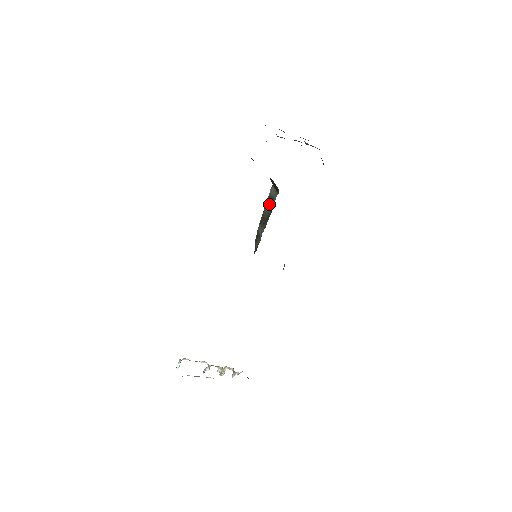
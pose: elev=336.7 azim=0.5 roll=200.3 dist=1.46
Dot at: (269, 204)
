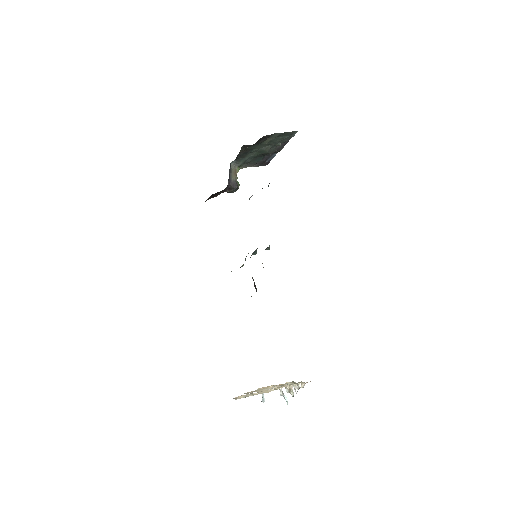
Dot at: occluded
